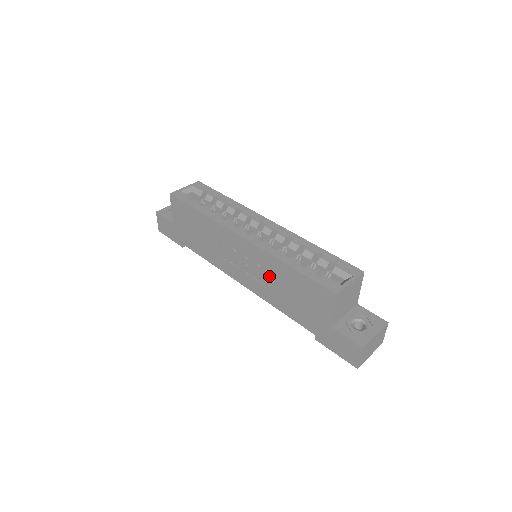
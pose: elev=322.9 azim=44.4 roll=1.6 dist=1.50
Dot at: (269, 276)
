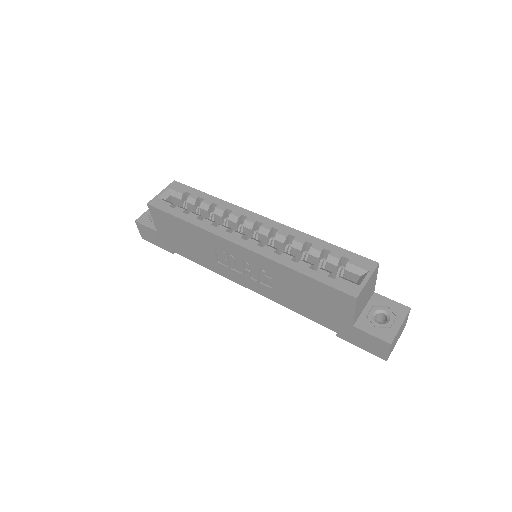
Dot at: (277, 281)
